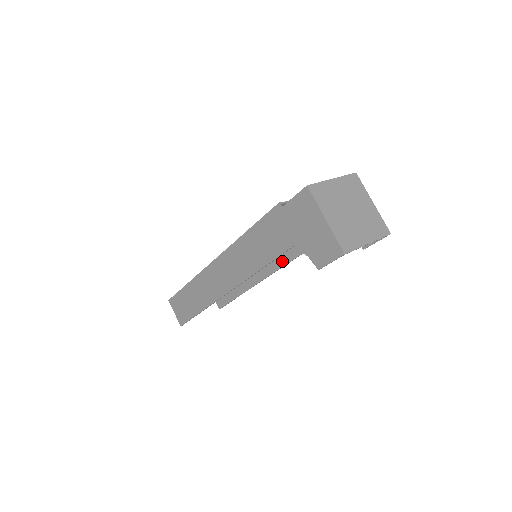
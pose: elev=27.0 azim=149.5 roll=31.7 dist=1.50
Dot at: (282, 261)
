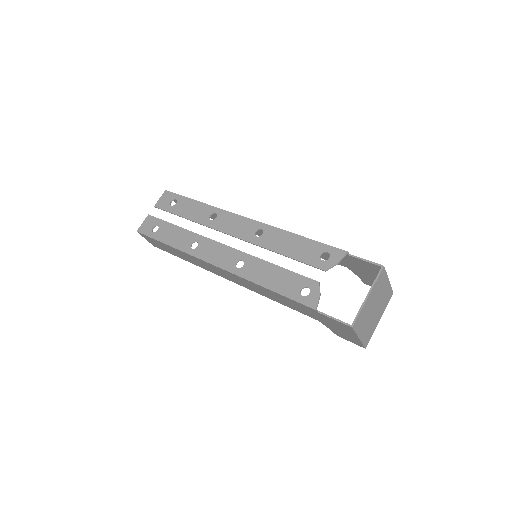
Dot at: occluded
